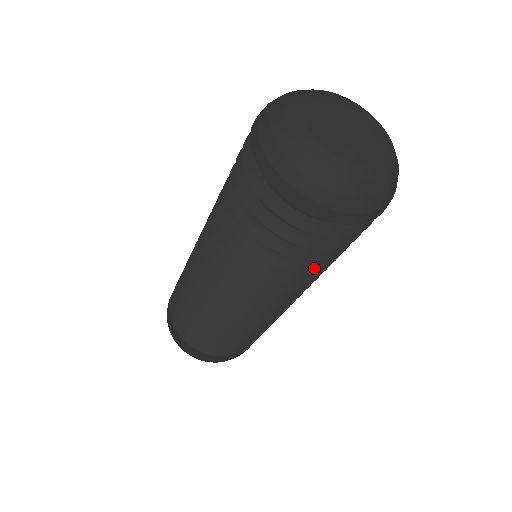
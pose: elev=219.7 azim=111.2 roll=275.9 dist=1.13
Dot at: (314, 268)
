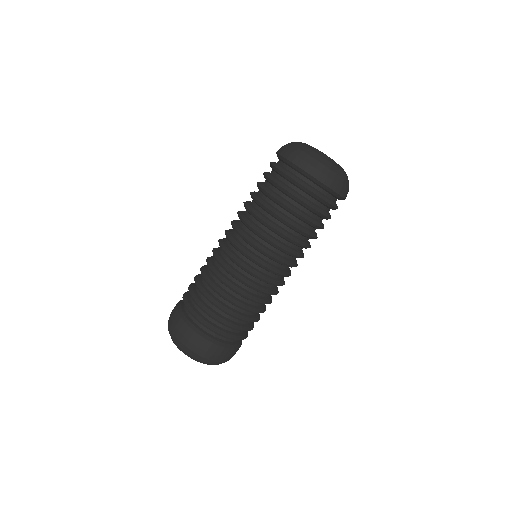
Dot at: (297, 227)
